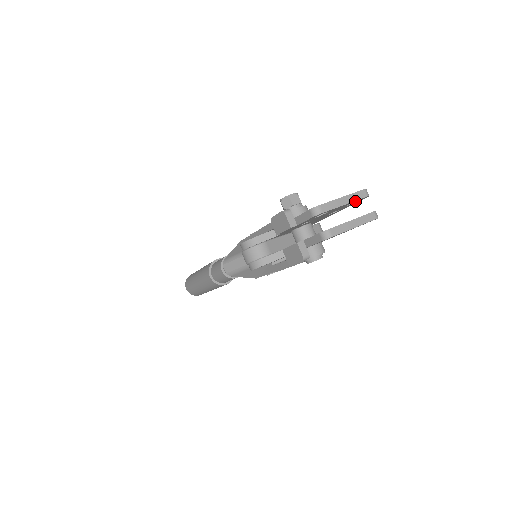
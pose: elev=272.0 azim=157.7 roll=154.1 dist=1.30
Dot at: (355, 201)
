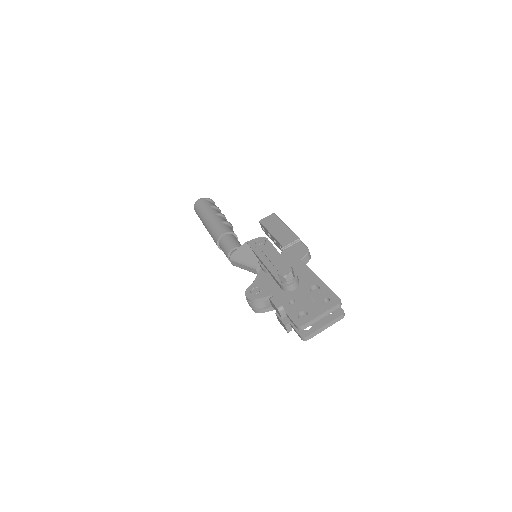
Dot at: occluded
